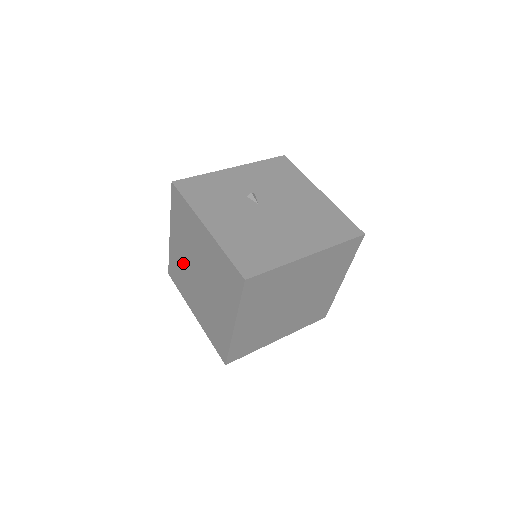
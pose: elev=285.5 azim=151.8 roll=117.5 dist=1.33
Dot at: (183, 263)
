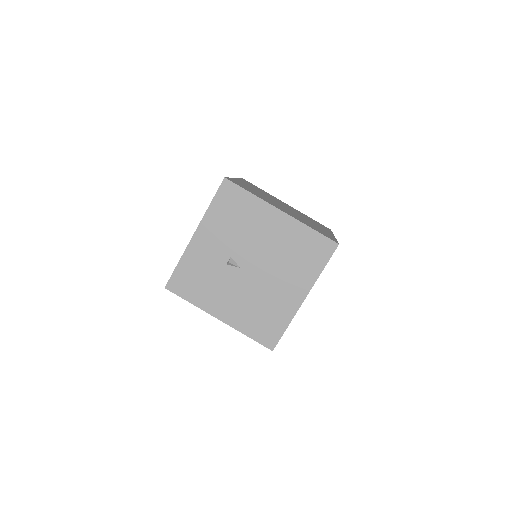
Dot at: occluded
